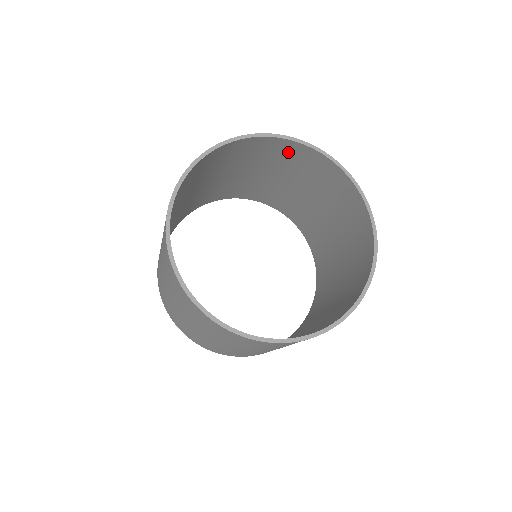
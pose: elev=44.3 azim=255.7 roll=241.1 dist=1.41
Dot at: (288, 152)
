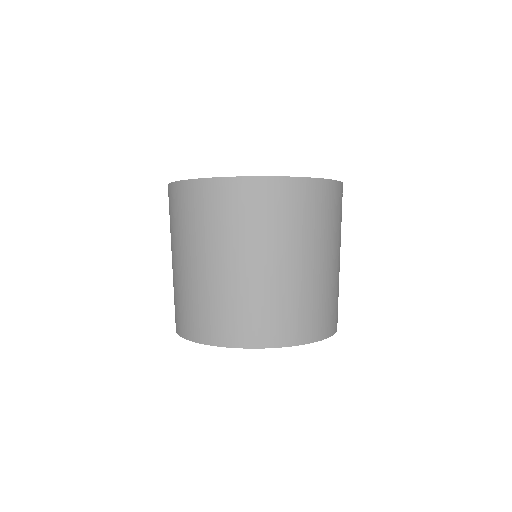
Dot at: (277, 324)
